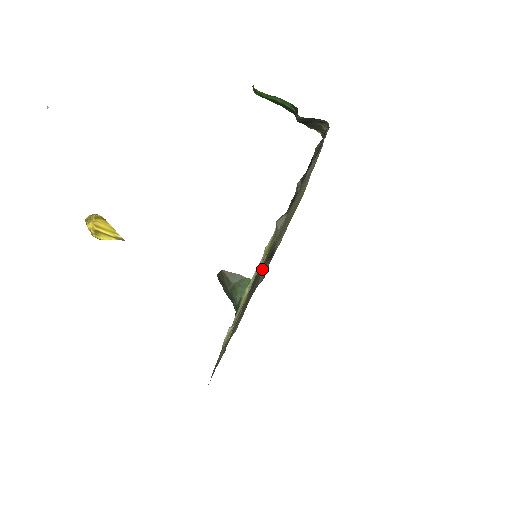
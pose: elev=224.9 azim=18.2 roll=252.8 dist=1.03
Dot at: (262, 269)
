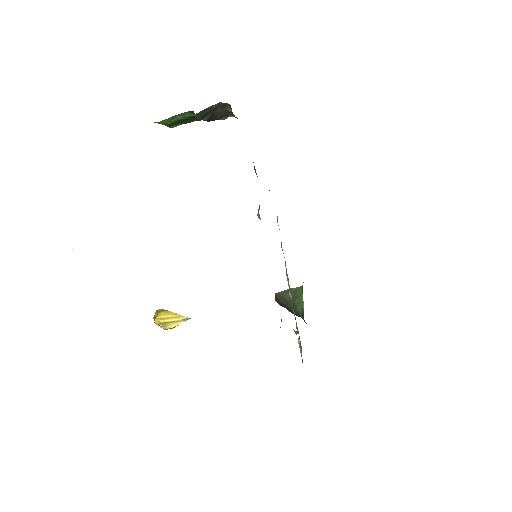
Dot at: occluded
